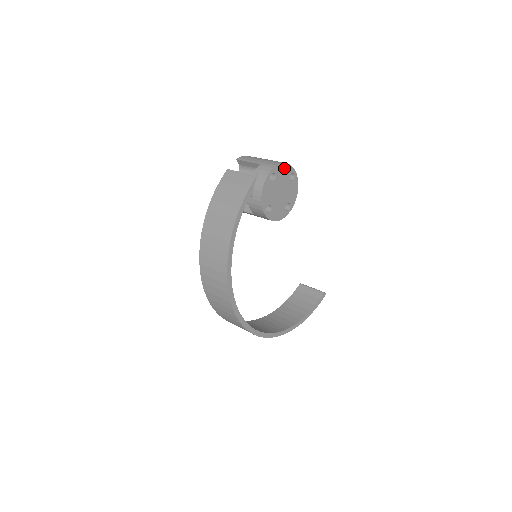
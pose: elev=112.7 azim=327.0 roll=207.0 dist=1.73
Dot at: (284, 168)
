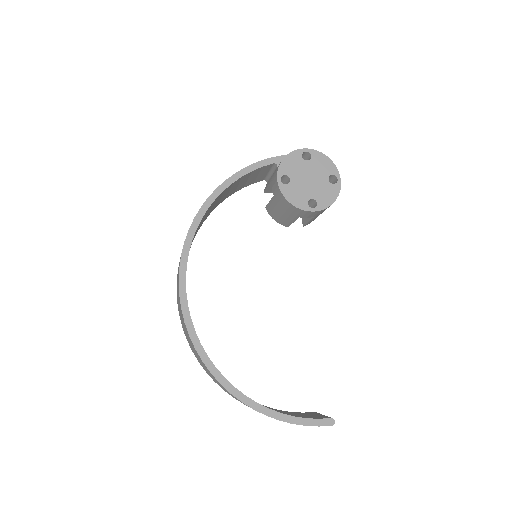
Dot at: (326, 162)
